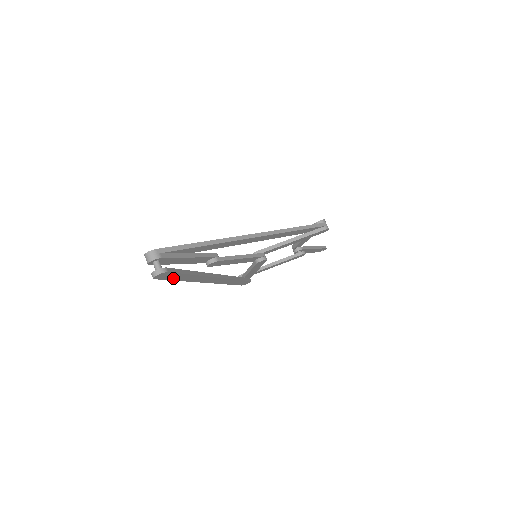
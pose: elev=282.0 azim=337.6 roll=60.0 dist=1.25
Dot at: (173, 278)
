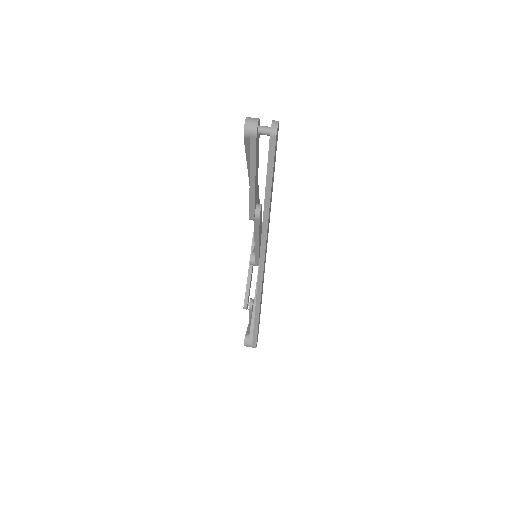
Dot at: (273, 171)
